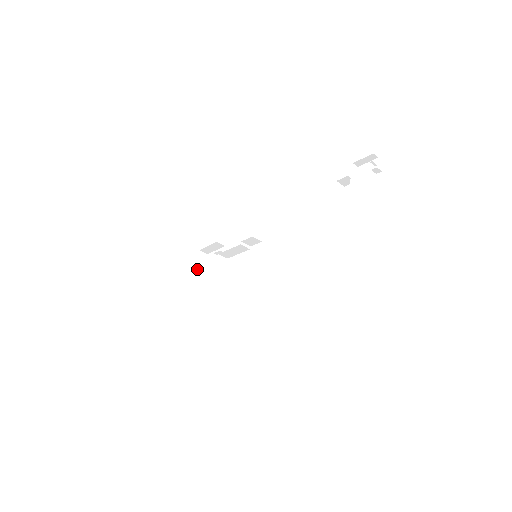
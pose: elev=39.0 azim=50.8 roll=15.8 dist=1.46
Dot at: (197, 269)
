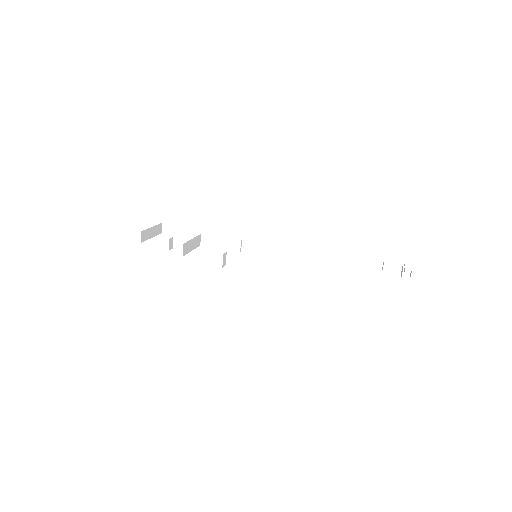
Dot at: (152, 230)
